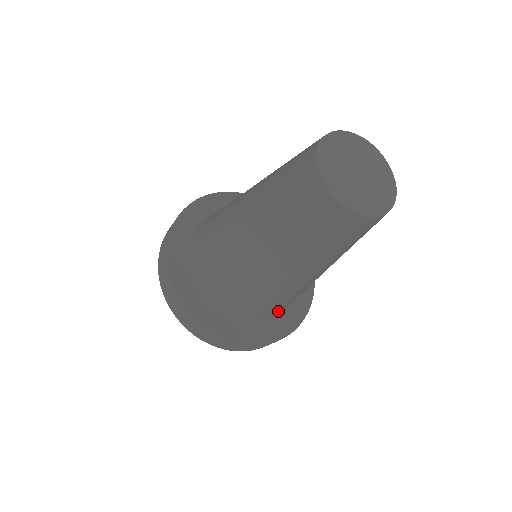
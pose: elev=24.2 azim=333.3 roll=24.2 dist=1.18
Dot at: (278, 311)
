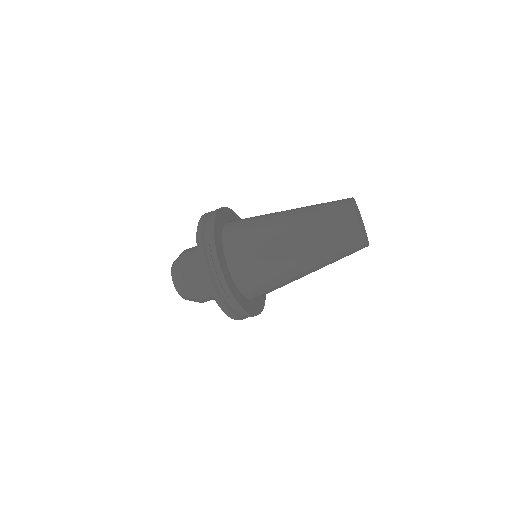
Dot at: (253, 288)
